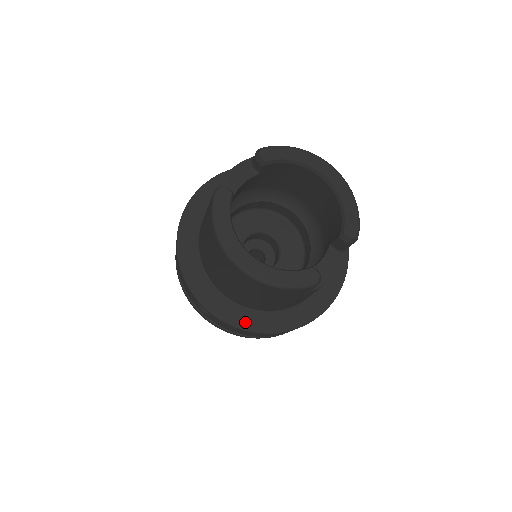
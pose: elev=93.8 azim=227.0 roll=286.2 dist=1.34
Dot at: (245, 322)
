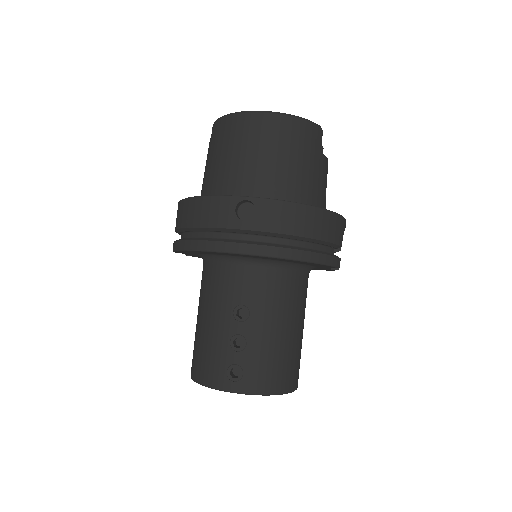
Dot at: occluded
